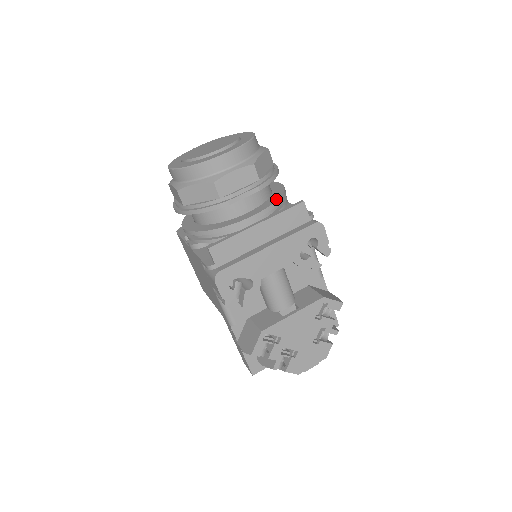
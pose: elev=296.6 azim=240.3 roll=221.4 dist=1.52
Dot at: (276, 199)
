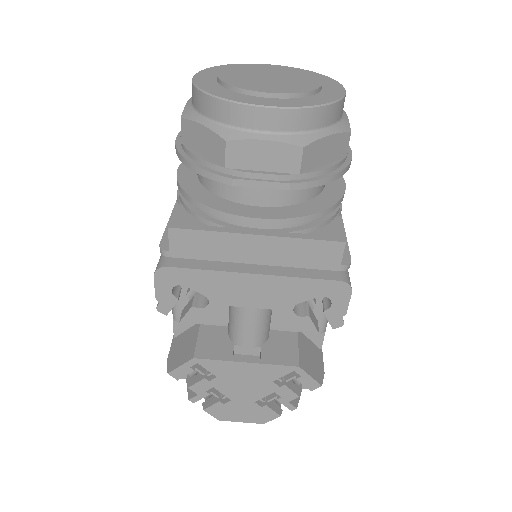
Dot at: (312, 211)
